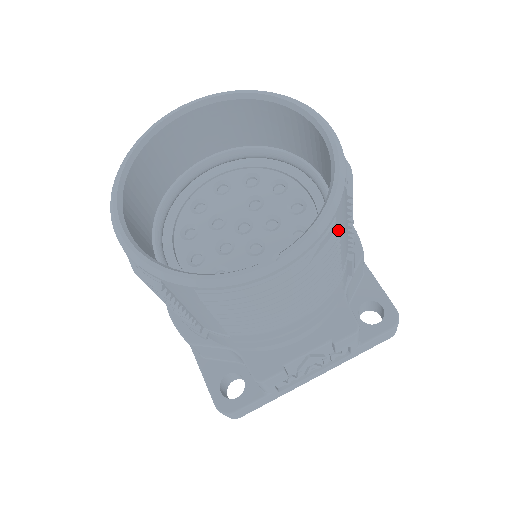
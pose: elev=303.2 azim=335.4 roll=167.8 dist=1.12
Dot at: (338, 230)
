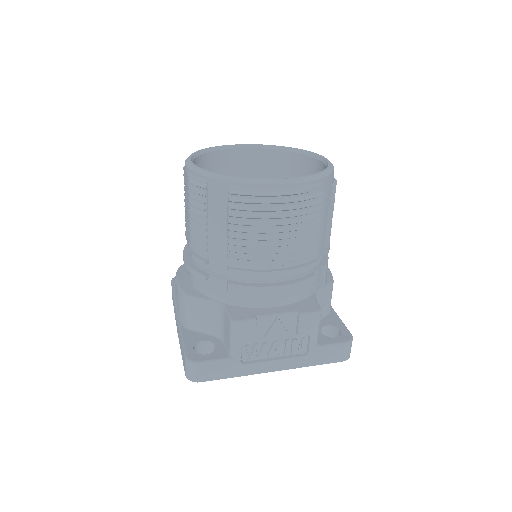
Dot at: (323, 192)
